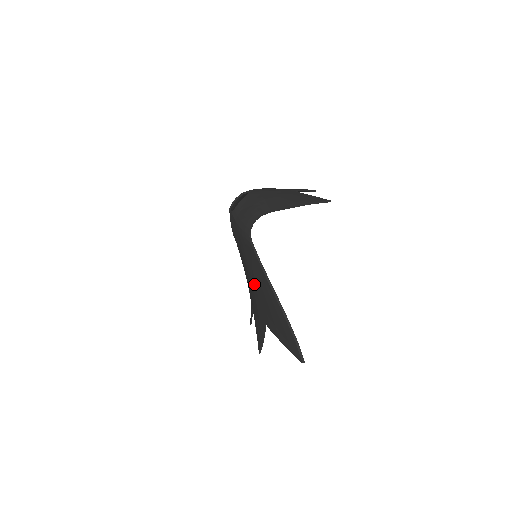
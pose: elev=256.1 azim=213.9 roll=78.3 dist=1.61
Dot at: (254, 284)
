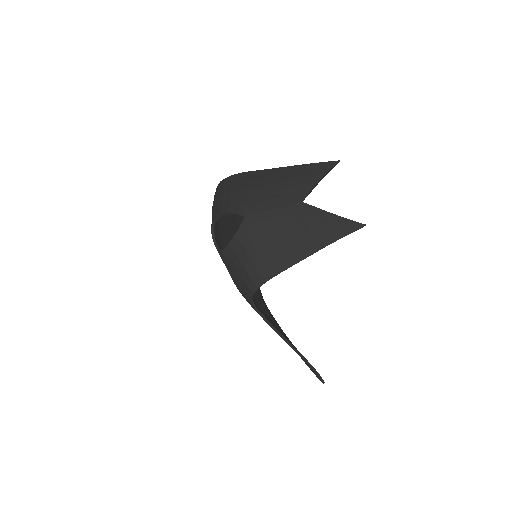
Dot at: occluded
